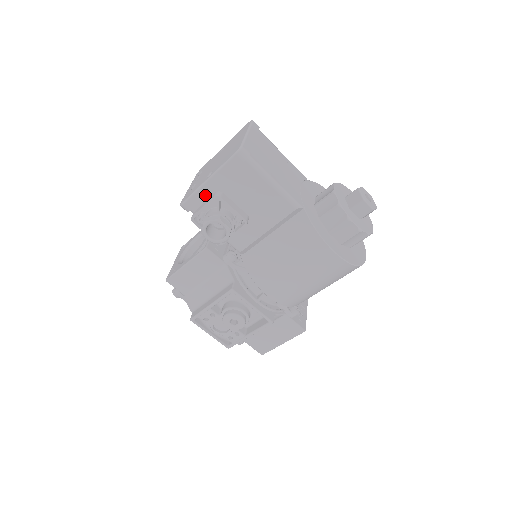
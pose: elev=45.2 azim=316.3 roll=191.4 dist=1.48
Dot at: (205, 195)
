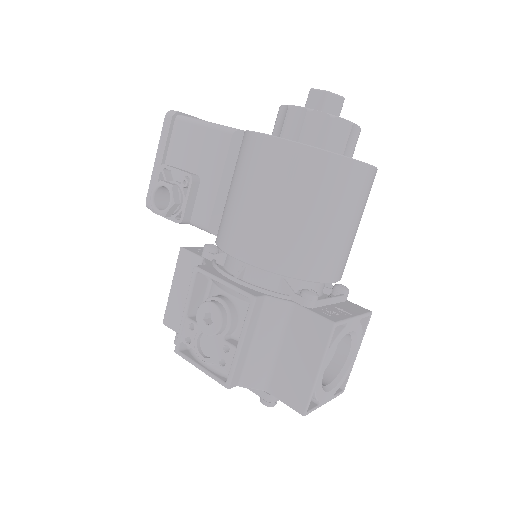
Dot at: occluded
